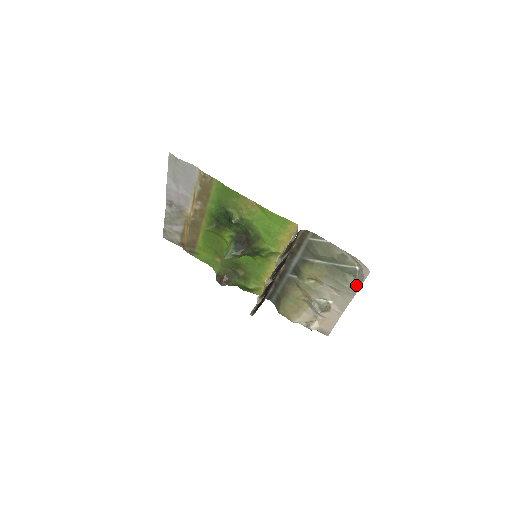
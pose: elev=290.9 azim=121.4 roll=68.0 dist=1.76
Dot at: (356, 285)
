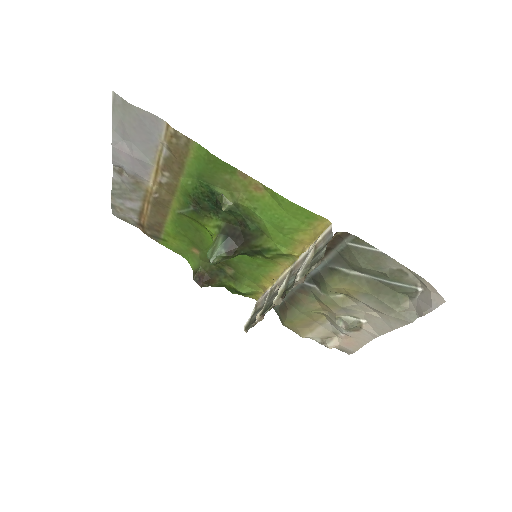
Dot at: (413, 311)
